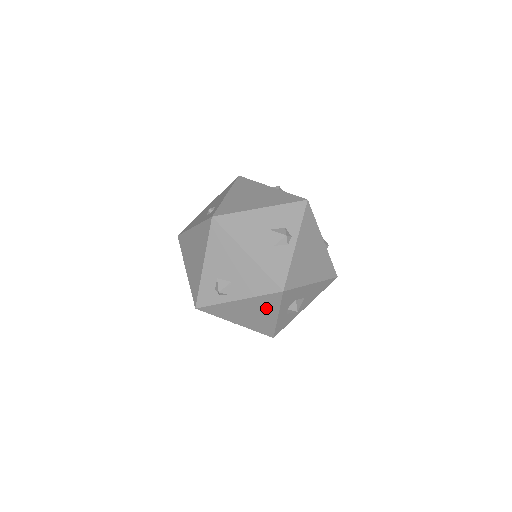
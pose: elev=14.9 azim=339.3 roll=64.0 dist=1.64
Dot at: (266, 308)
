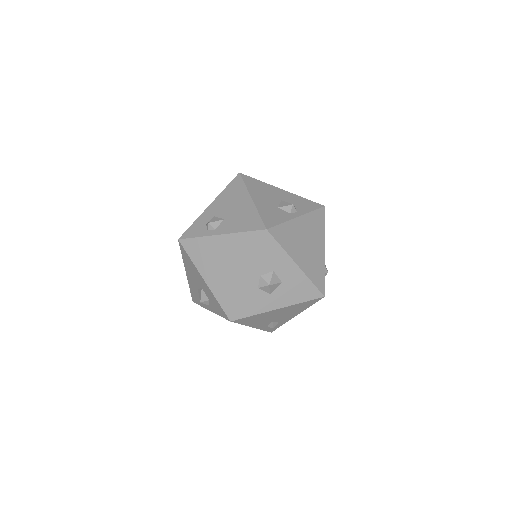
Dot at: (242, 257)
